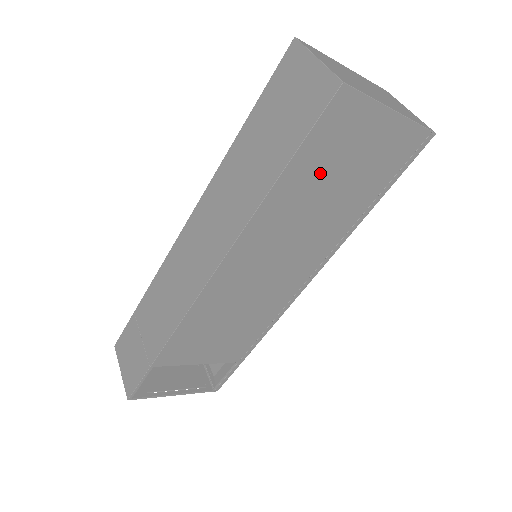
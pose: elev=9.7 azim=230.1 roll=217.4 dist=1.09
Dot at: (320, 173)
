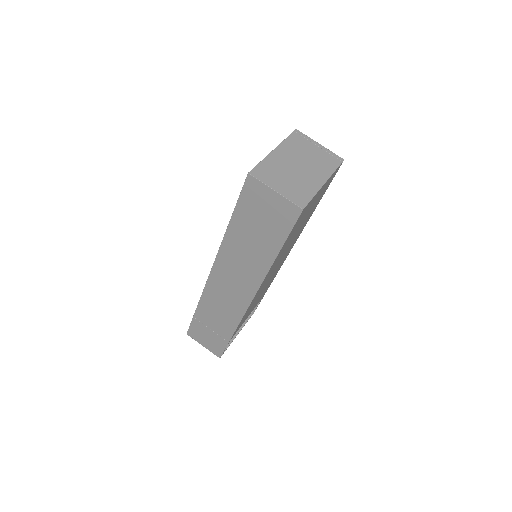
Dot at: occluded
